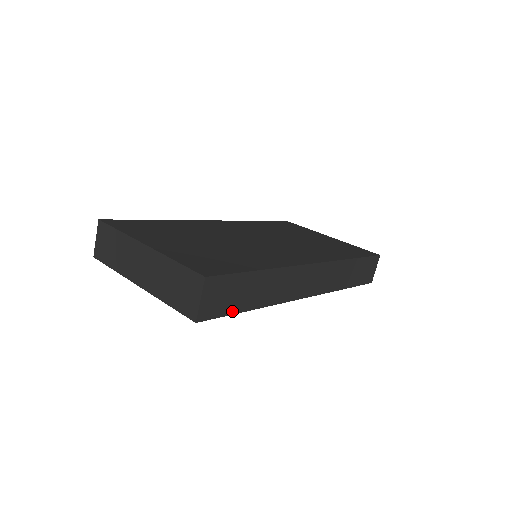
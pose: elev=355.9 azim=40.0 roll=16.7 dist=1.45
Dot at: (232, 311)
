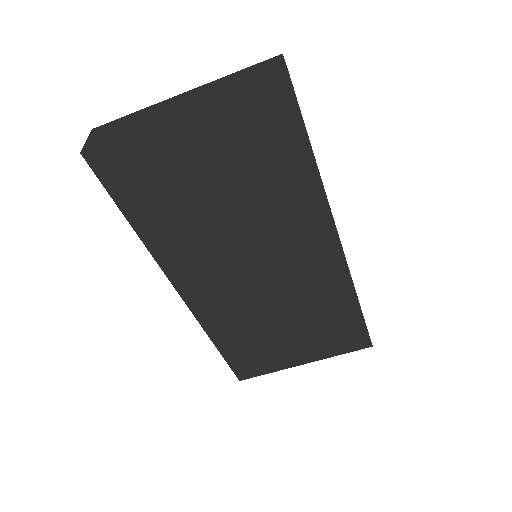
Dot at: occluded
